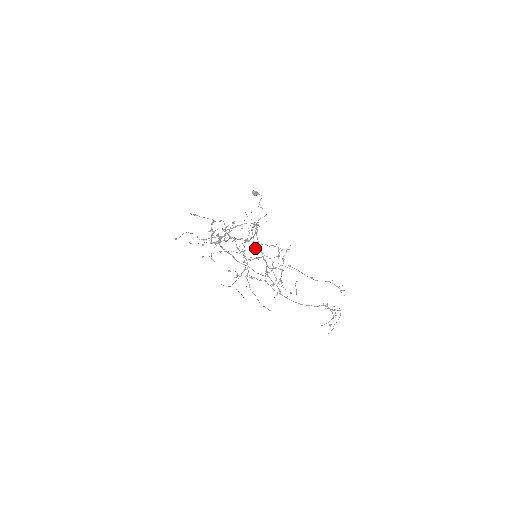
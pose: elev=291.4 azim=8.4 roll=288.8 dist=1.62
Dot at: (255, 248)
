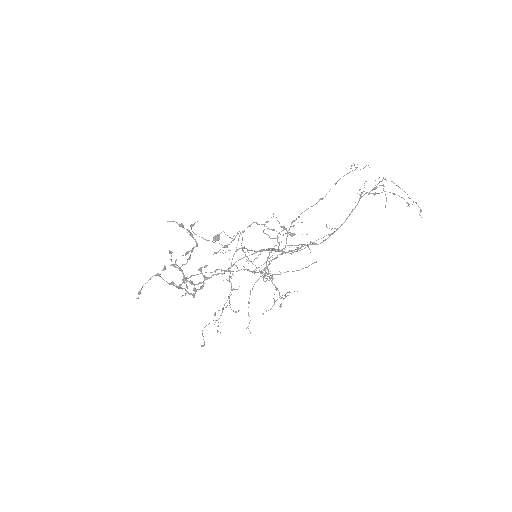
Dot at: (257, 257)
